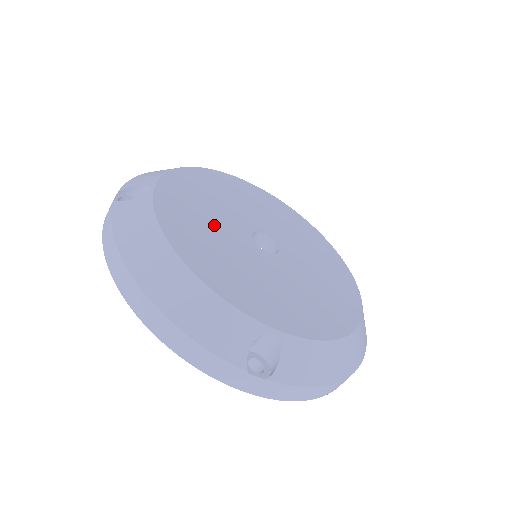
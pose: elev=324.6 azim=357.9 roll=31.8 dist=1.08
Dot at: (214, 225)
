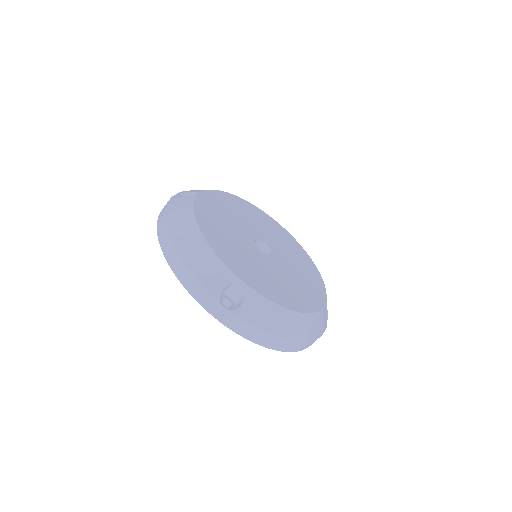
Dot at: (230, 224)
